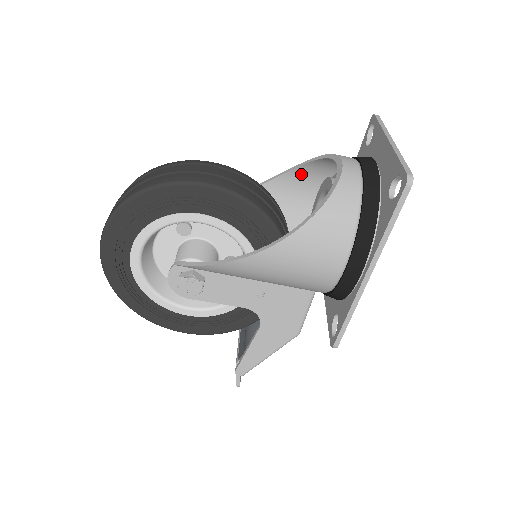
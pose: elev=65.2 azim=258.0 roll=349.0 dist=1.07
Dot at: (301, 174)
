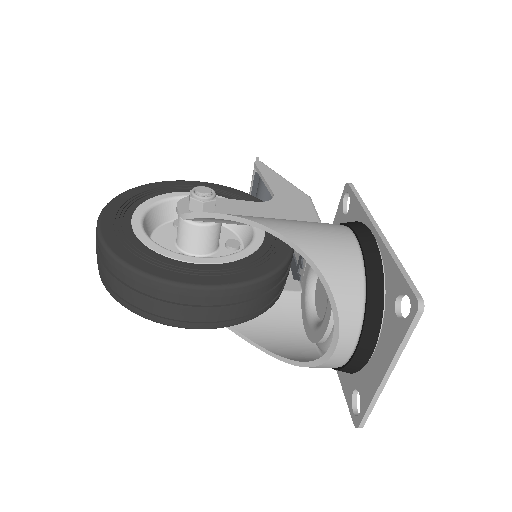
Dot at: (315, 254)
